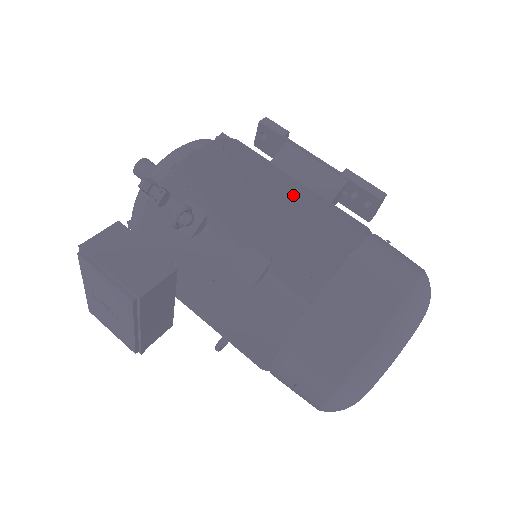
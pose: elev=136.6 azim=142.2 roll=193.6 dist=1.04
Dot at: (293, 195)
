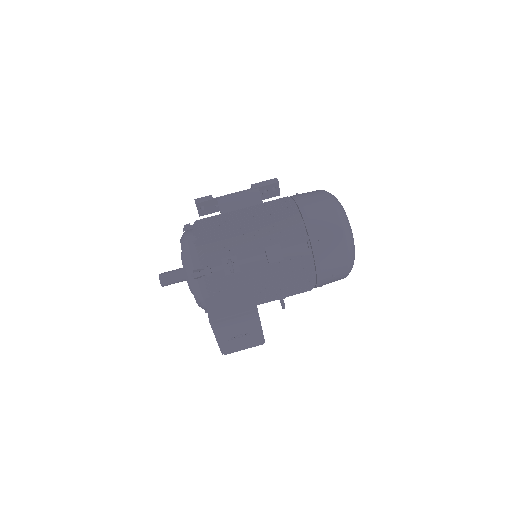
Dot at: (252, 214)
